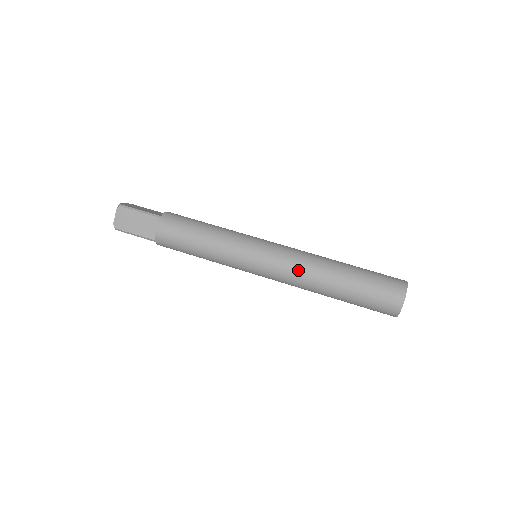
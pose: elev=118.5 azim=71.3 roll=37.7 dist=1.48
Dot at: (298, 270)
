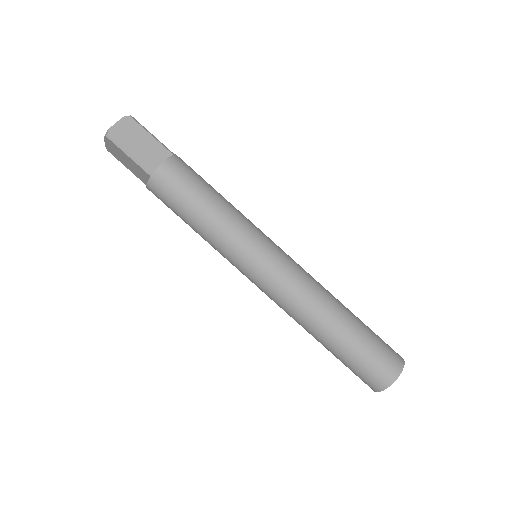
Dot at: (285, 309)
